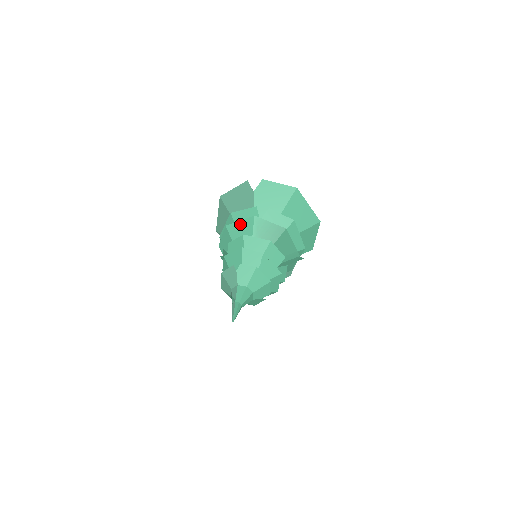
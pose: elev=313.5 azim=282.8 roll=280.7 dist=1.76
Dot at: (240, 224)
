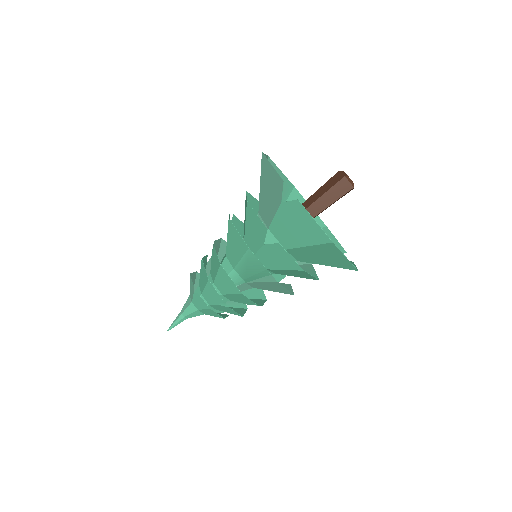
Dot at: (237, 236)
